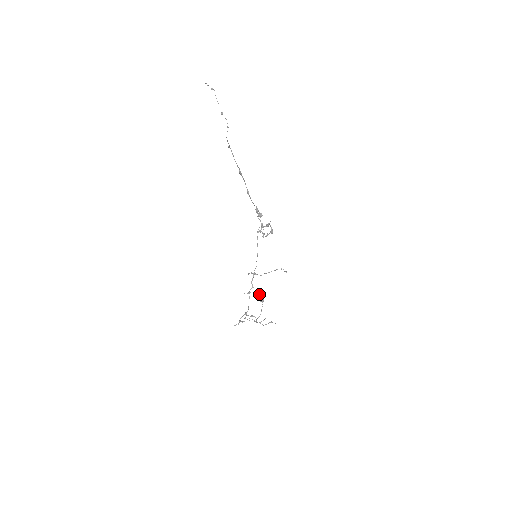
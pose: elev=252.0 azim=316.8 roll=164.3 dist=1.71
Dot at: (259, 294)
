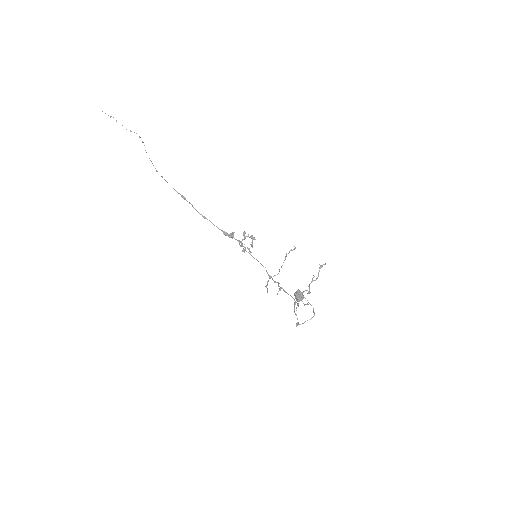
Dot at: occluded
